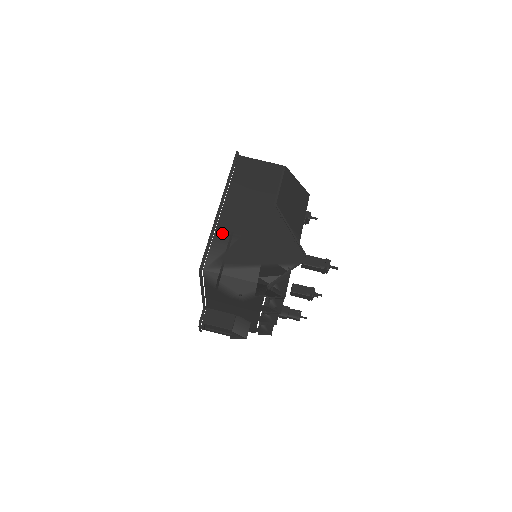
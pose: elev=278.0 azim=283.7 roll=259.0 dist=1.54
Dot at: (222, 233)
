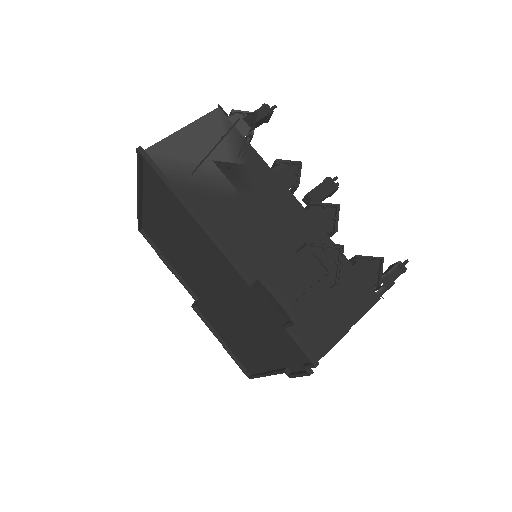
Dot at: occluded
